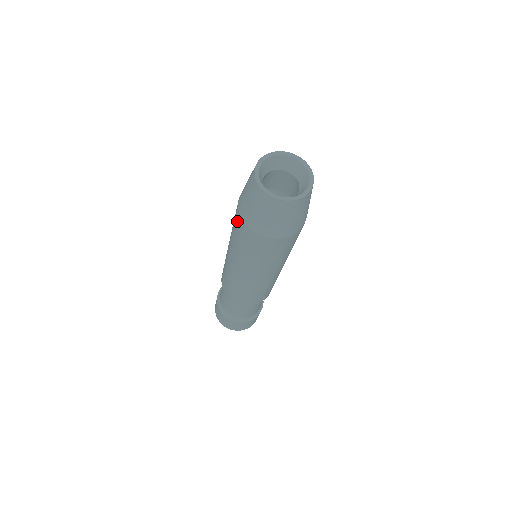
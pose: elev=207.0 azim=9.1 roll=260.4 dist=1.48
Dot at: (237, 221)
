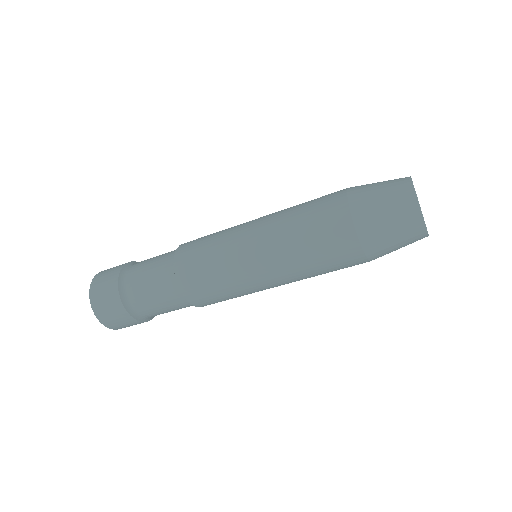
Dot at: (331, 205)
